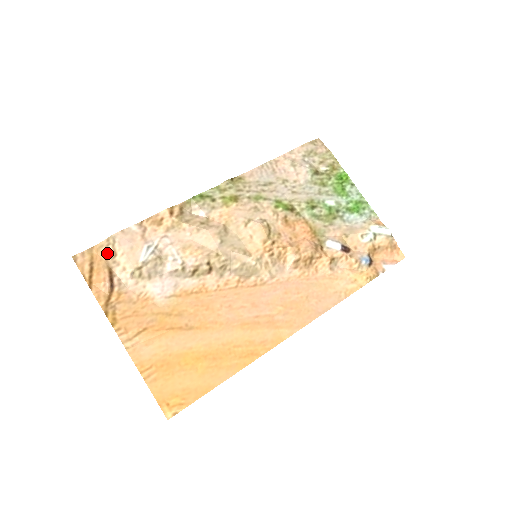
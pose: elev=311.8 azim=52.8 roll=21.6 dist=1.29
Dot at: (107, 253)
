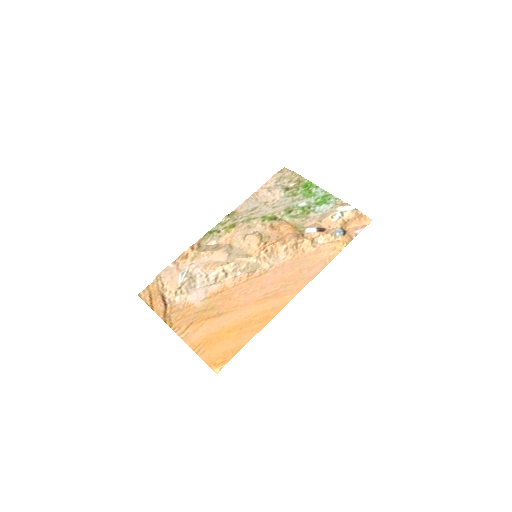
Dot at: (158, 286)
